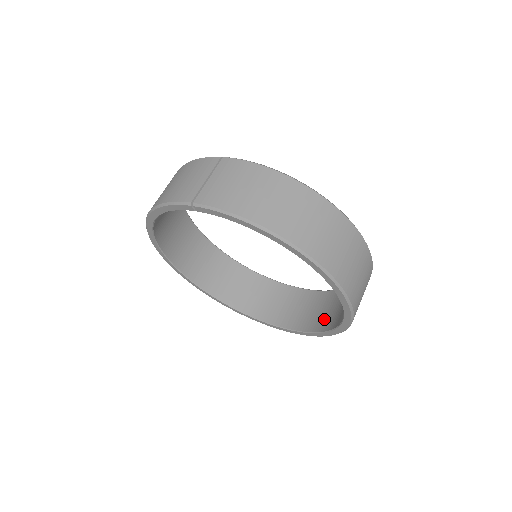
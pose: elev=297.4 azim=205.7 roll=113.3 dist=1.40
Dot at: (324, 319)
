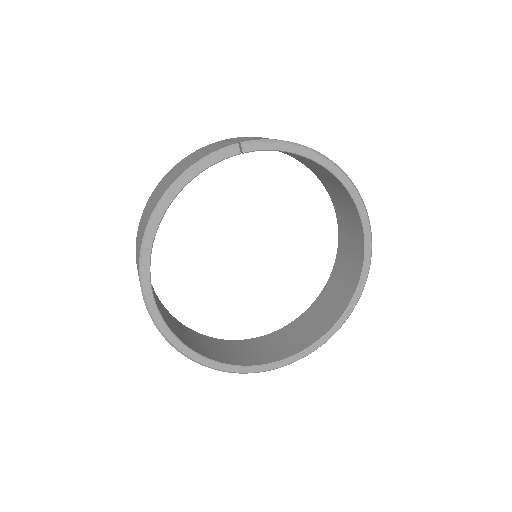
Dot at: (326, 318)
